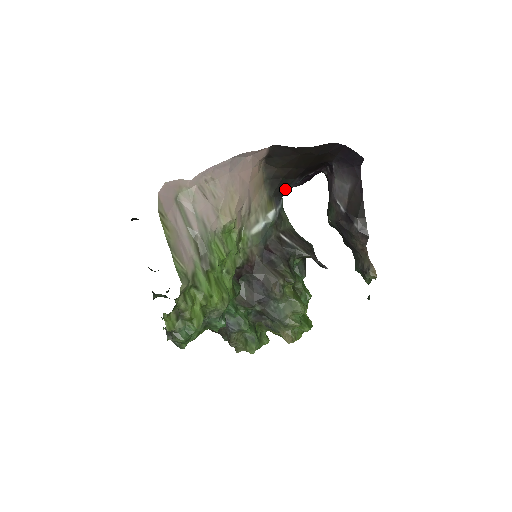
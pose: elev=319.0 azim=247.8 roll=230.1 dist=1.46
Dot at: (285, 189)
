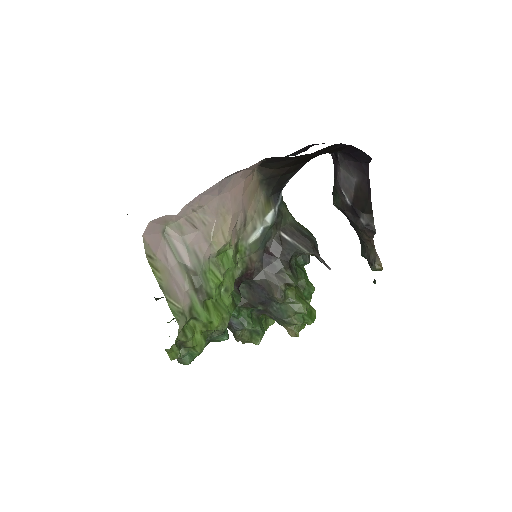
Dot at: (284, 183)
